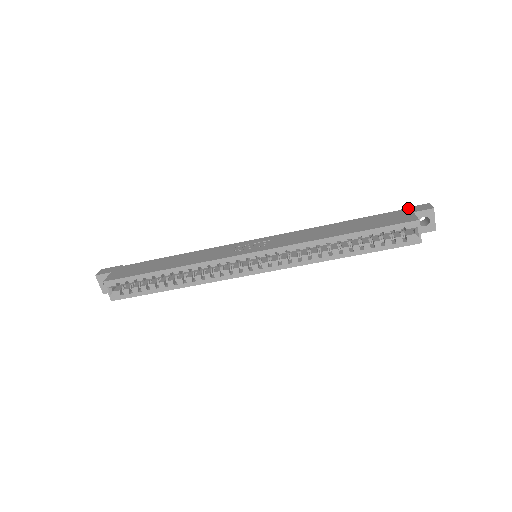
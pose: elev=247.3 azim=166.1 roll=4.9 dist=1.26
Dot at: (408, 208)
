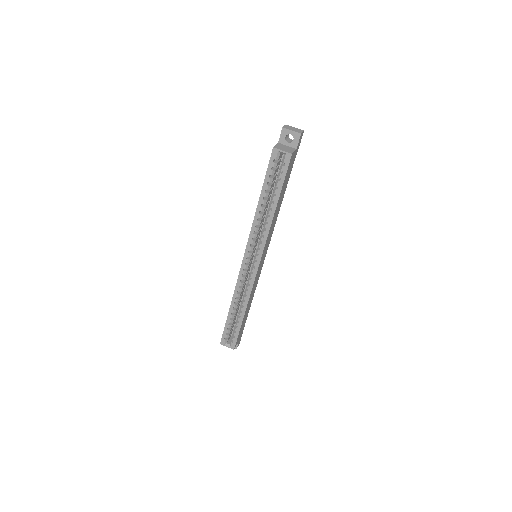
Dot at: occluded
